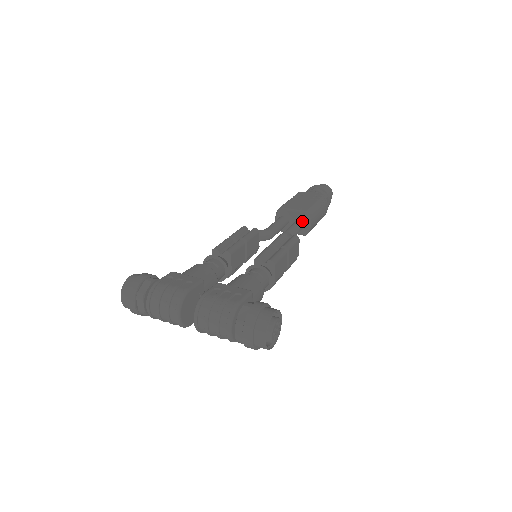
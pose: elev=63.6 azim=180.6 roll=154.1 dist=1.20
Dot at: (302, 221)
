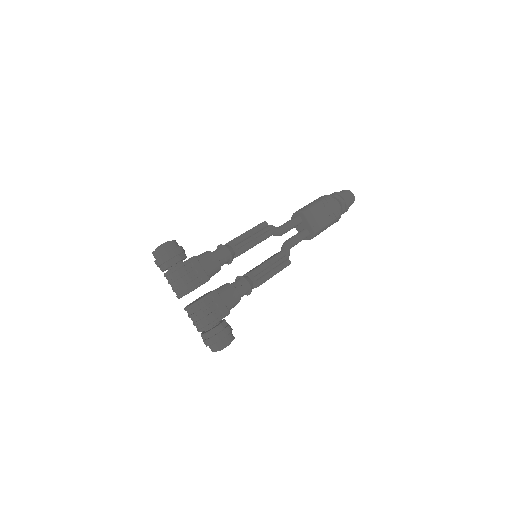
Dot at: (308, 235)
